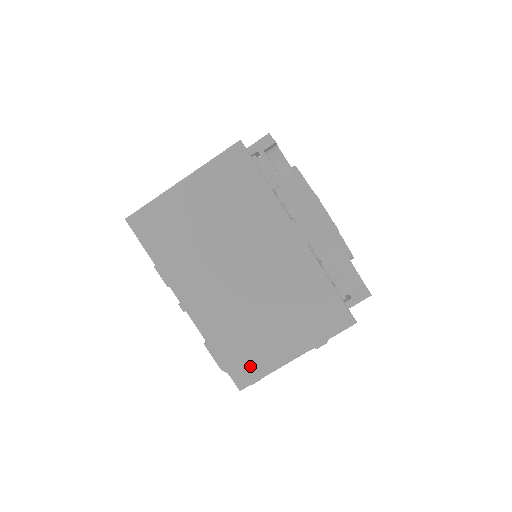
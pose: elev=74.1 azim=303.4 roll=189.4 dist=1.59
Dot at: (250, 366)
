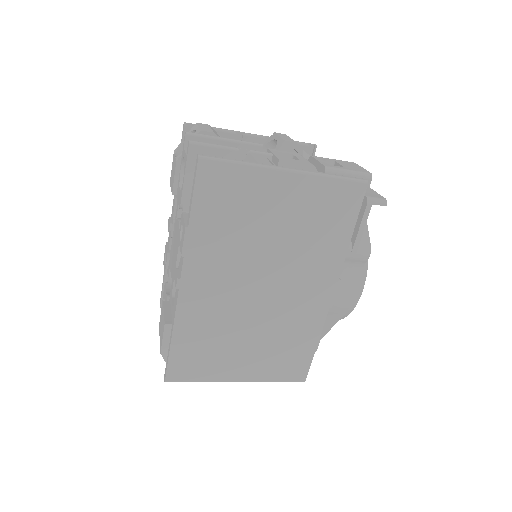
Dot at: (193, 368)
